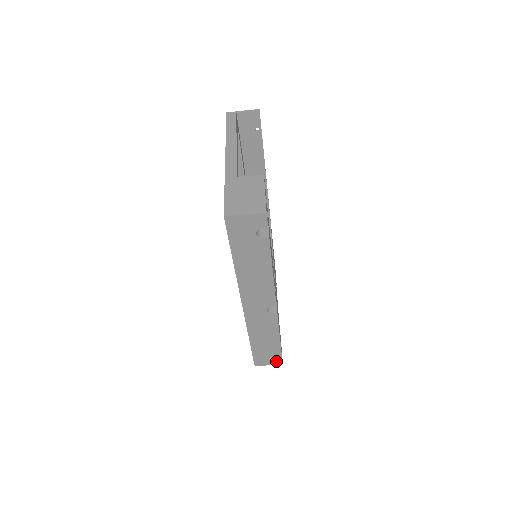
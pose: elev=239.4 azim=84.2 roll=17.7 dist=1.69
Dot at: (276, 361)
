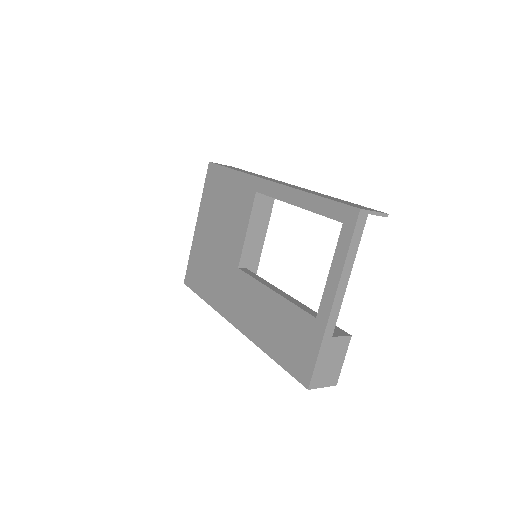
Dot at: occluded
